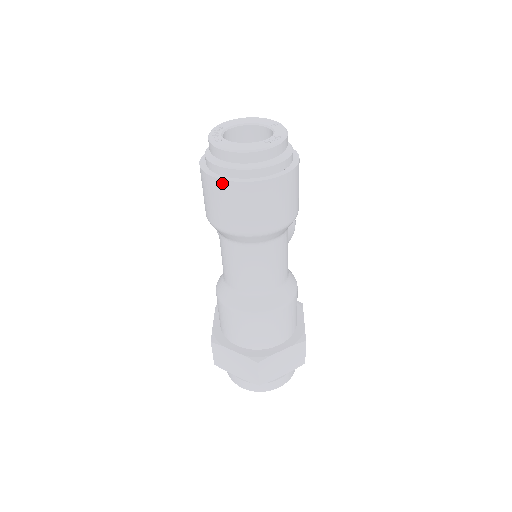
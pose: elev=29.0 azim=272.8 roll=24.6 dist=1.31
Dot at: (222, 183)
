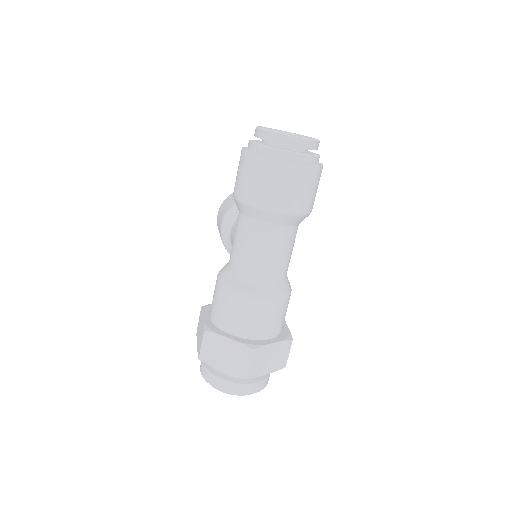
Dot at: (270, 160)
